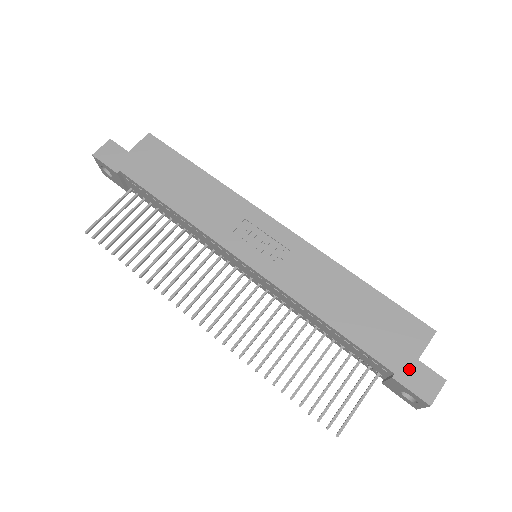
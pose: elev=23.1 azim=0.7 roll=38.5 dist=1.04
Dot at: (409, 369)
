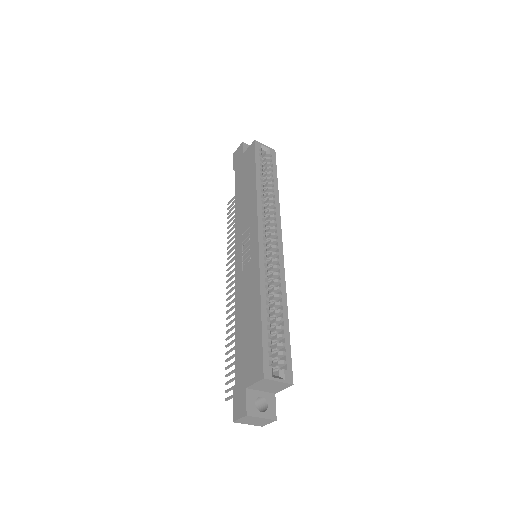
Dot at: (240, 389)
